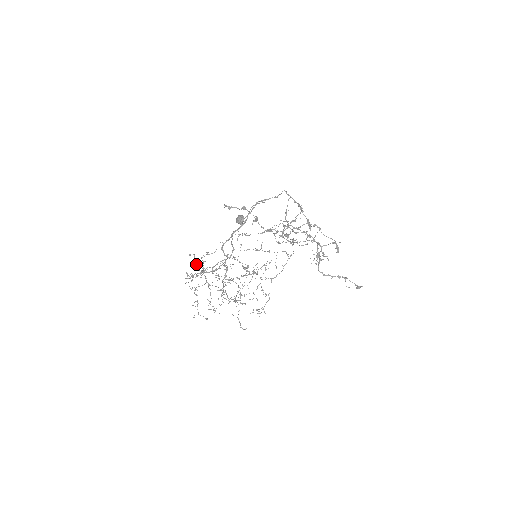
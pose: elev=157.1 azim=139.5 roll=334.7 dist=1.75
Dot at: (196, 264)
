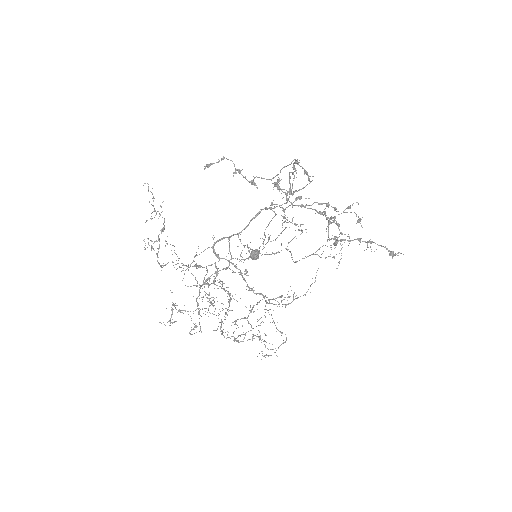
Dot at: occluded
